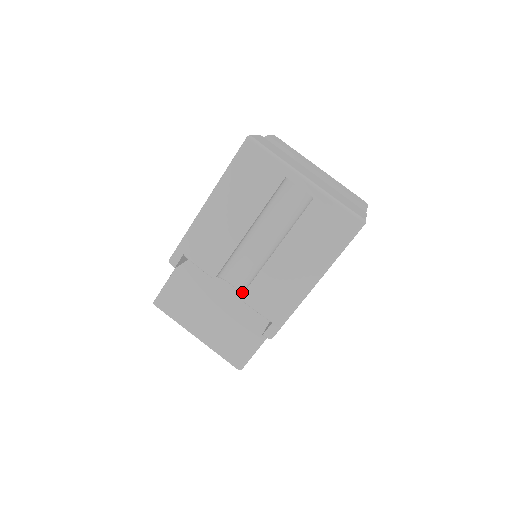
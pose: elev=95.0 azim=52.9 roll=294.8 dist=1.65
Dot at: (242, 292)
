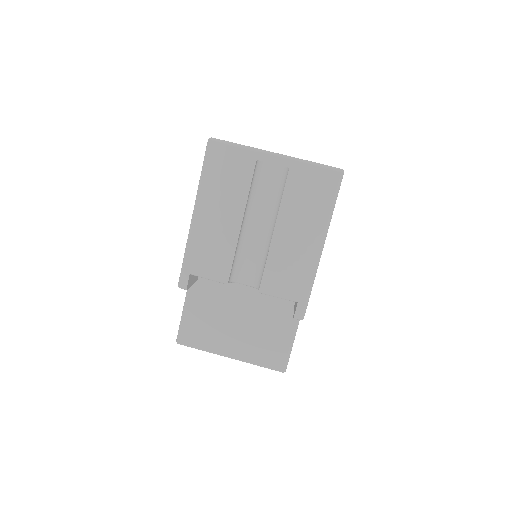
Dot at: (258, 286)
